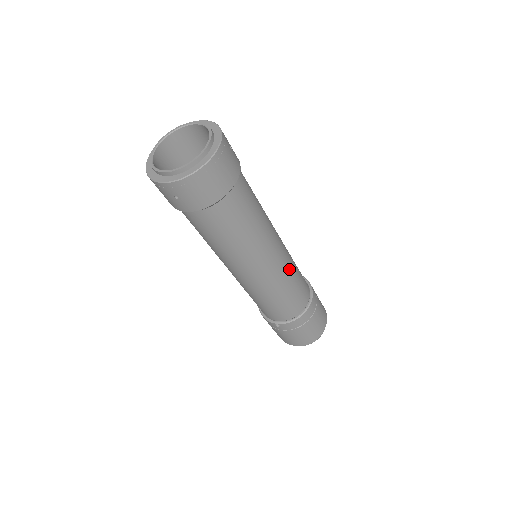
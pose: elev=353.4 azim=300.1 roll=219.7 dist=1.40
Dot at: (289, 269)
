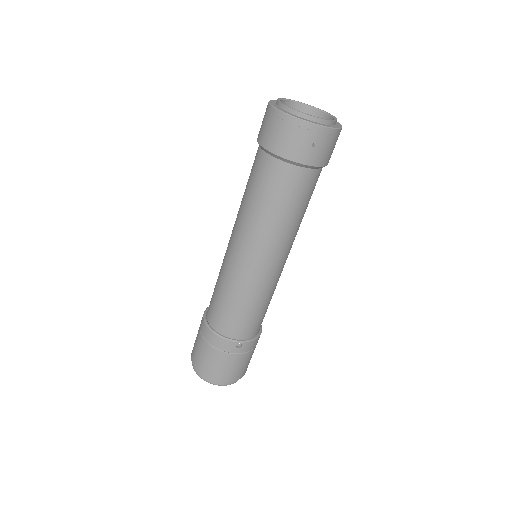
Dot at: occluded
